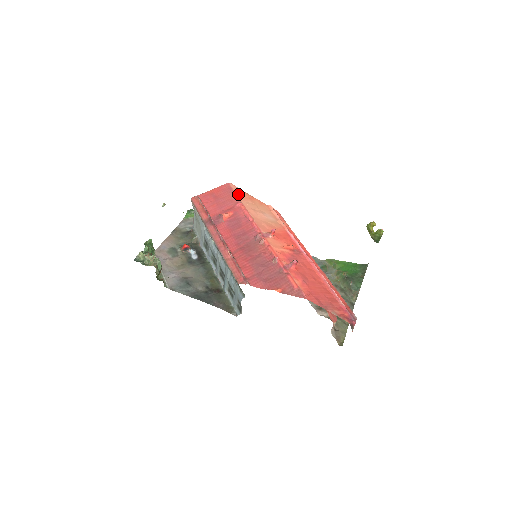
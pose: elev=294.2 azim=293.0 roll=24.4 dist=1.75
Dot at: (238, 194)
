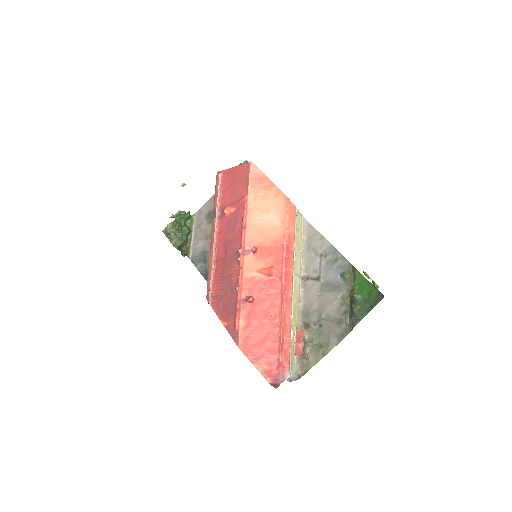
Dot at: (252, 182)
